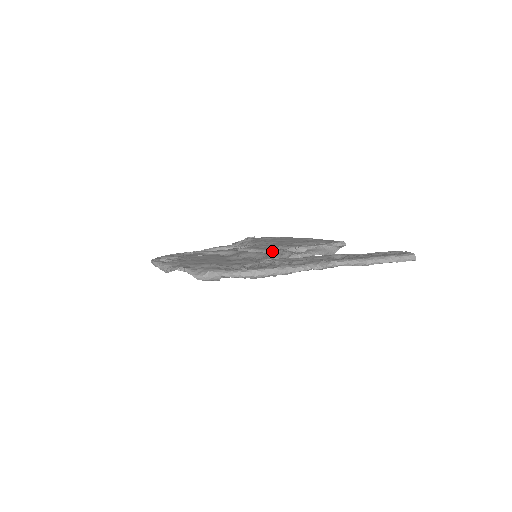
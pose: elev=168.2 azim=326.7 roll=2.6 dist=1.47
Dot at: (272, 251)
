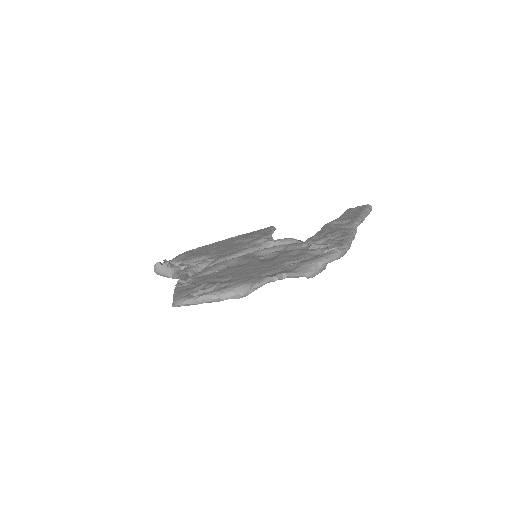
Dot at: (260, 247)
